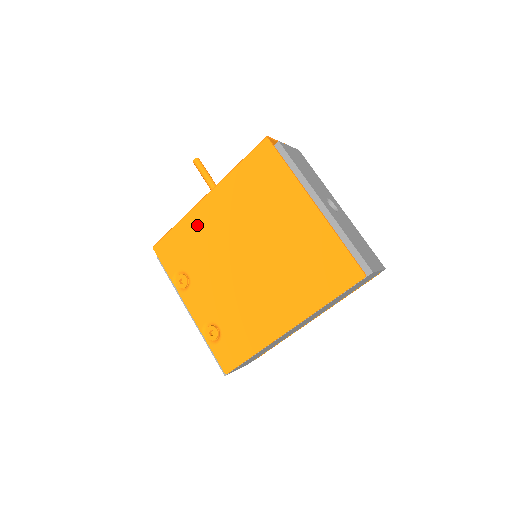
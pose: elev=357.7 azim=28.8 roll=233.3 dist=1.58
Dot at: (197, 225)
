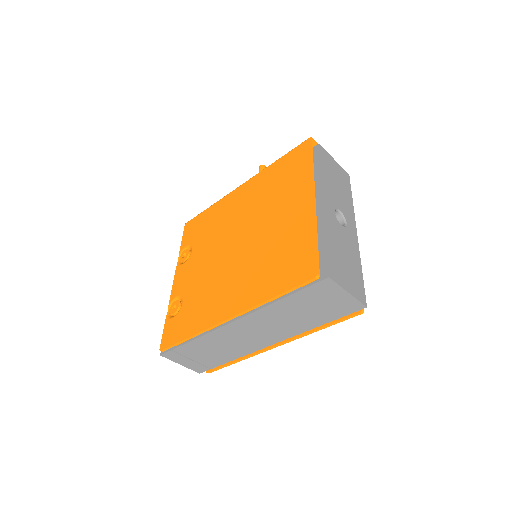
Dot at: (222, 208)
